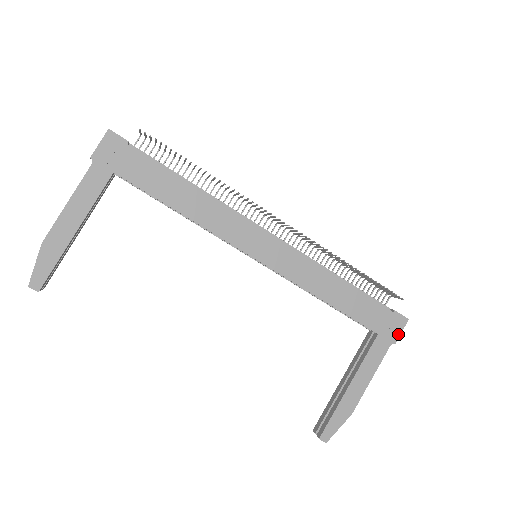
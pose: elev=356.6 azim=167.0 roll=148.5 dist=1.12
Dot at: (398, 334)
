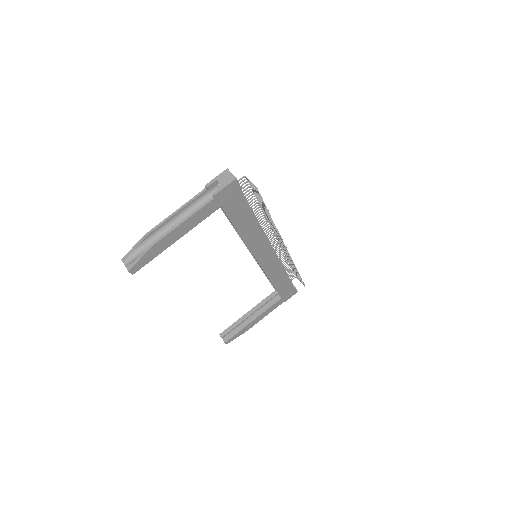
Dot at: (289, 298)
